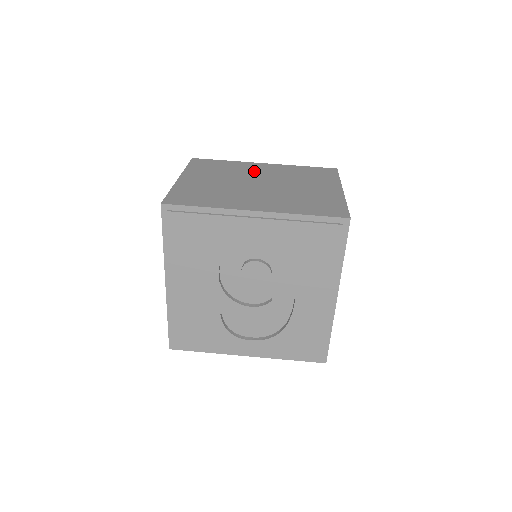
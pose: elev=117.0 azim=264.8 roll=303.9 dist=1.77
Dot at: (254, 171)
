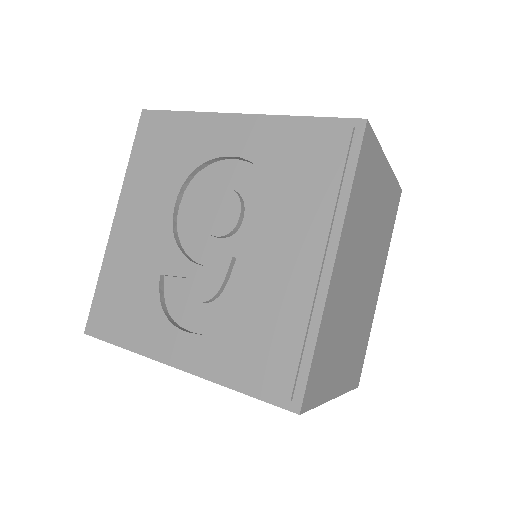
Dot at: occluded
